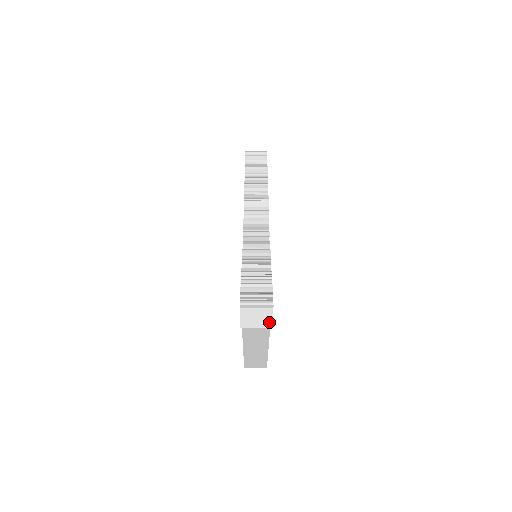
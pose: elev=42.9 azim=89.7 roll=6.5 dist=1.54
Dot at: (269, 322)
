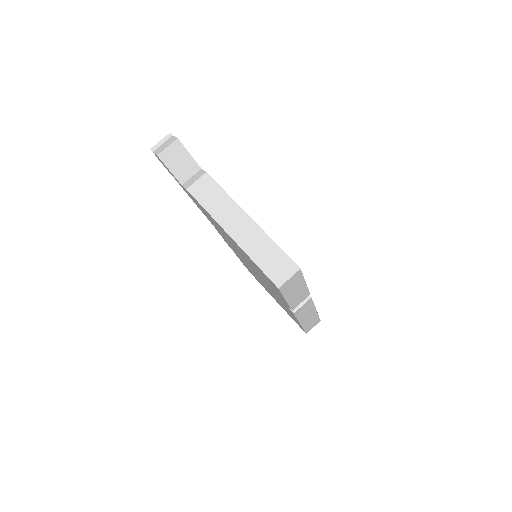
Dot at: (174, 139)
